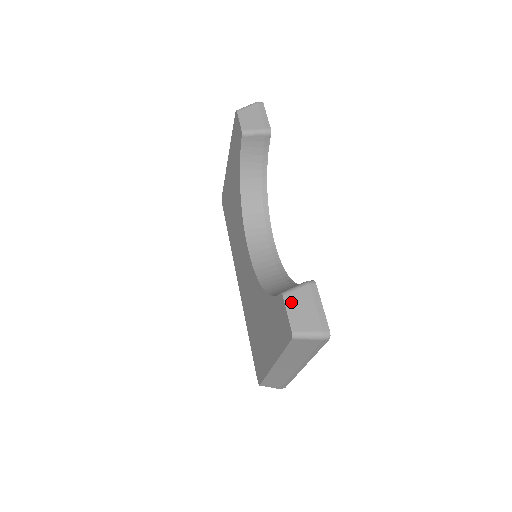
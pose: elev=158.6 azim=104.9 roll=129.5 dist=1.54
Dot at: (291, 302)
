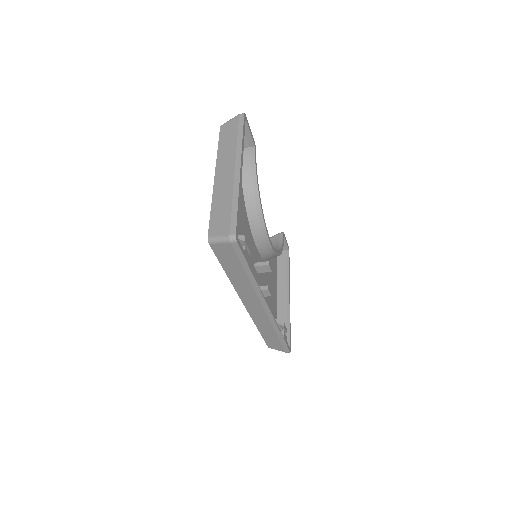
Dot at: occluded
